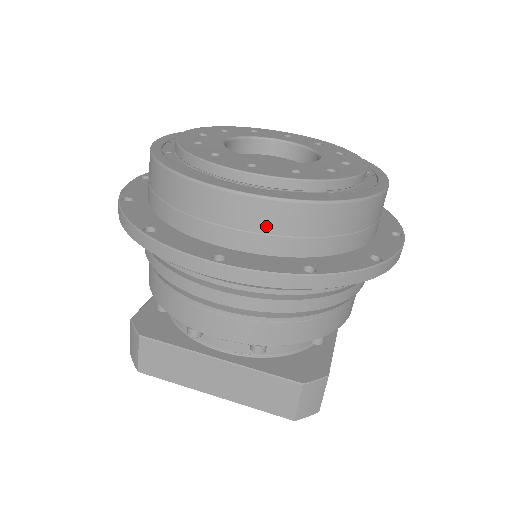
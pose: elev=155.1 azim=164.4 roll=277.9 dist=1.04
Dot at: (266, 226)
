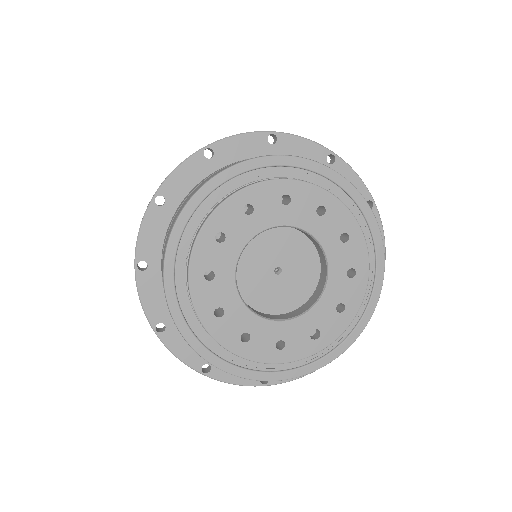
Dot at: occluded
